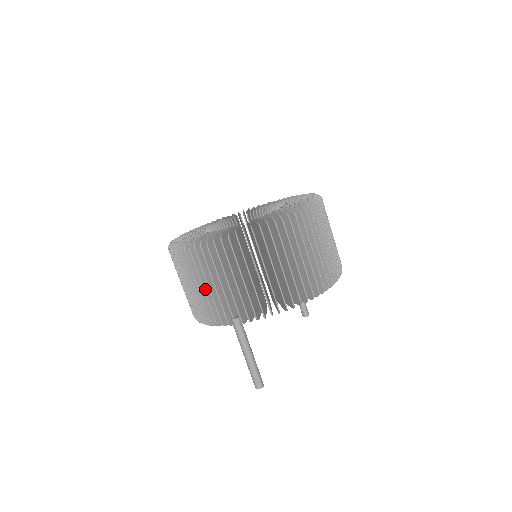
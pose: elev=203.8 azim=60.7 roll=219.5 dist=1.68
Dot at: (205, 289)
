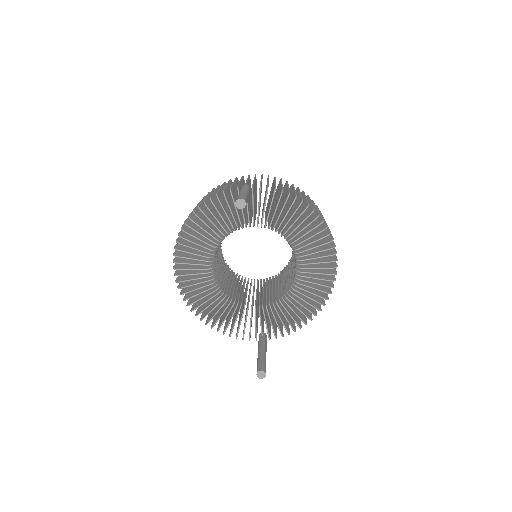
Dot at: (228, 186)
